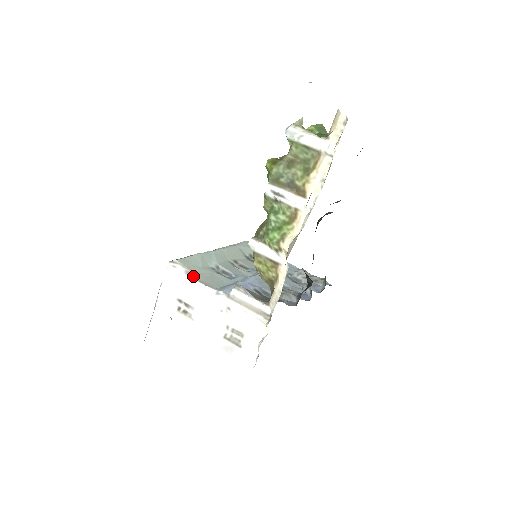
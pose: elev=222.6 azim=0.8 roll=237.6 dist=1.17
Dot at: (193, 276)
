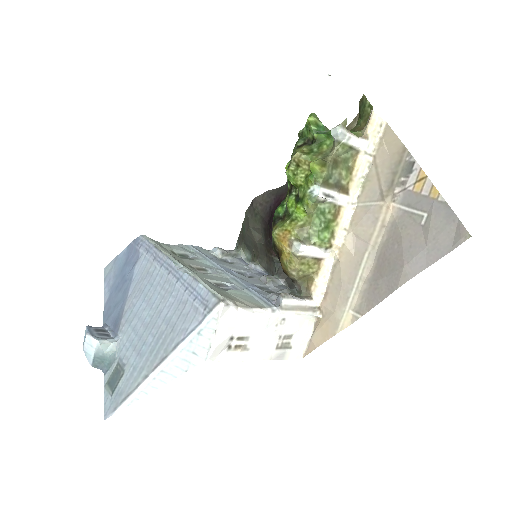
Dot at: (241, 305)
